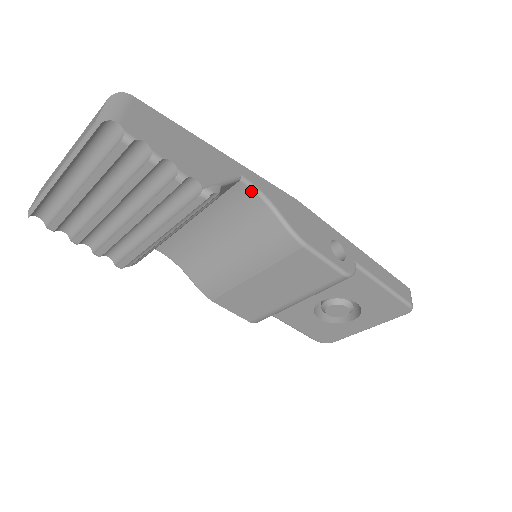
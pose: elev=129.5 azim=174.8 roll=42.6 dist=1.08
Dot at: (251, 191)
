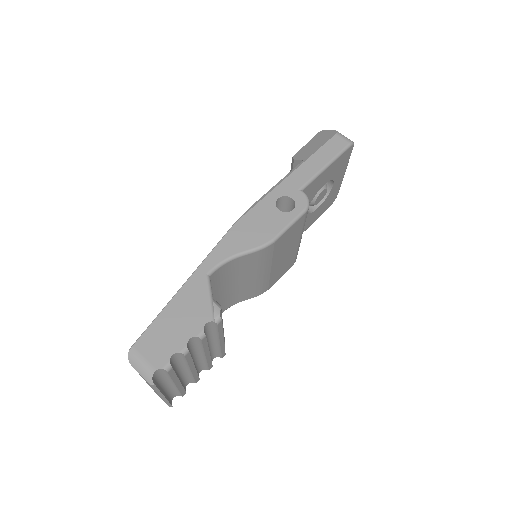
Dot at: (220, 268)
